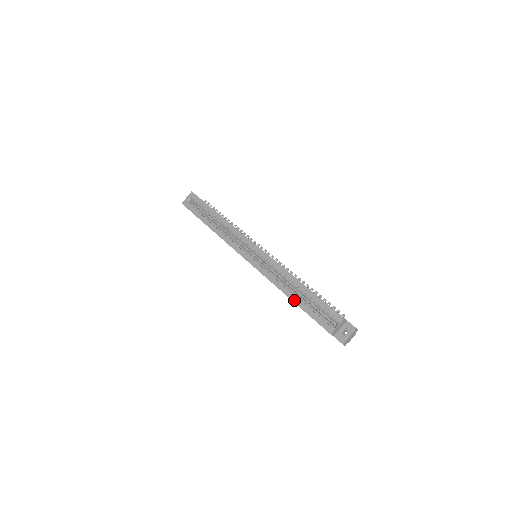
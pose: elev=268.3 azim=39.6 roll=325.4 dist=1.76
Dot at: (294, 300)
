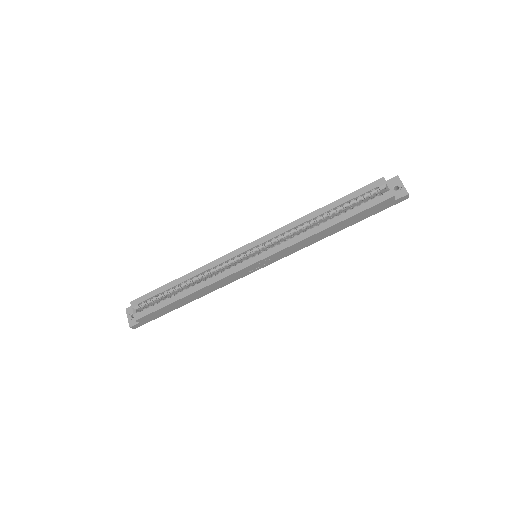
Dot at: (335, 222)
